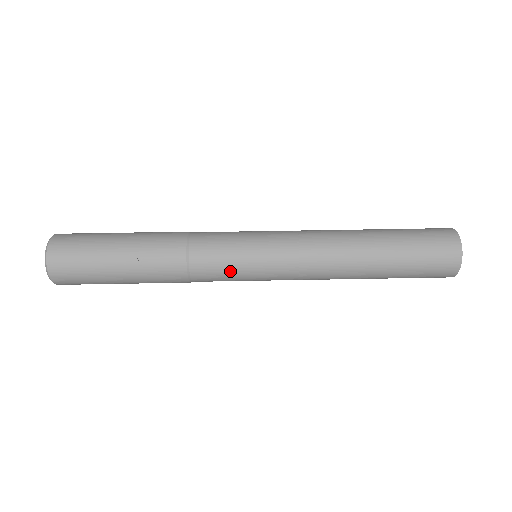
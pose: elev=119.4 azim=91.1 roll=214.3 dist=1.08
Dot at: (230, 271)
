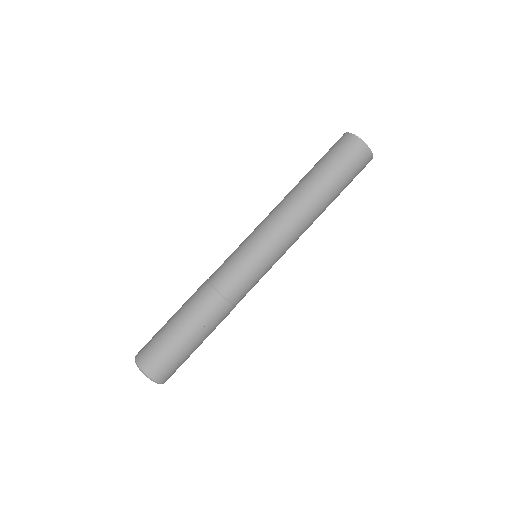
Dot at: (252, 280)
